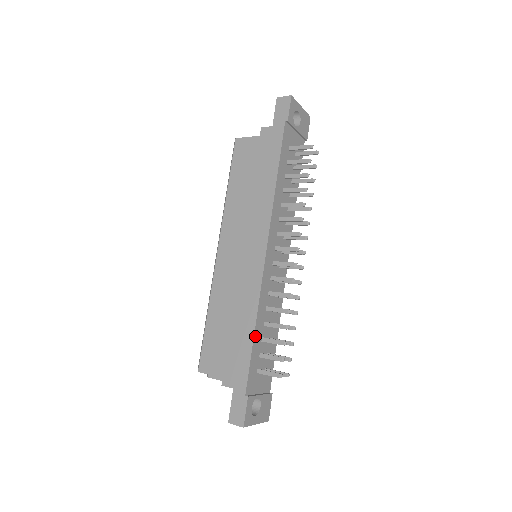
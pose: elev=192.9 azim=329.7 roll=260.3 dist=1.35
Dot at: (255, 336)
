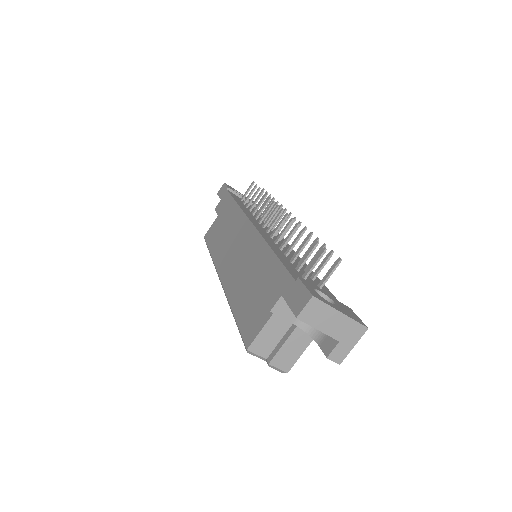
Dot at: (276, 253)
